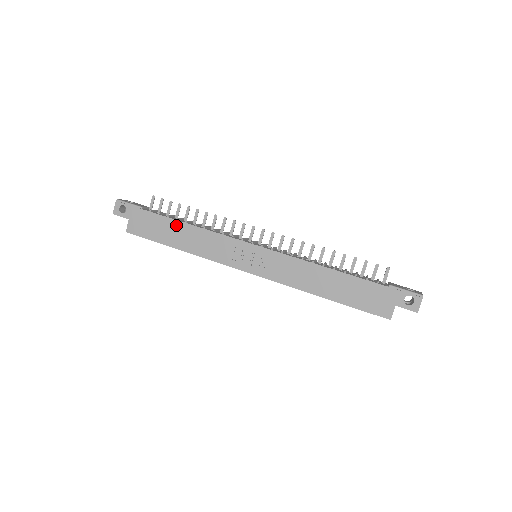
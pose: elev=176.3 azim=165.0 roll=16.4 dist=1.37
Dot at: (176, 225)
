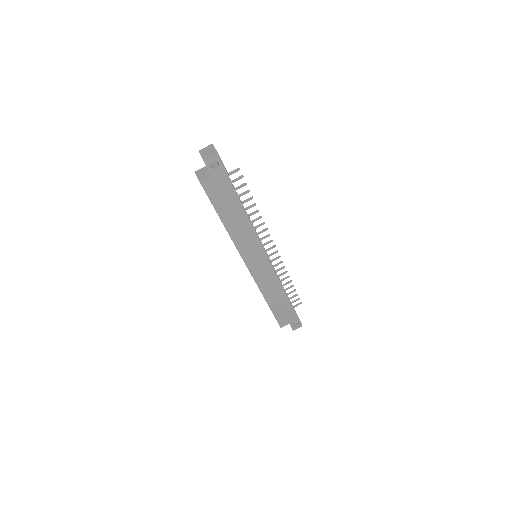
Dot at: (238, 209)
